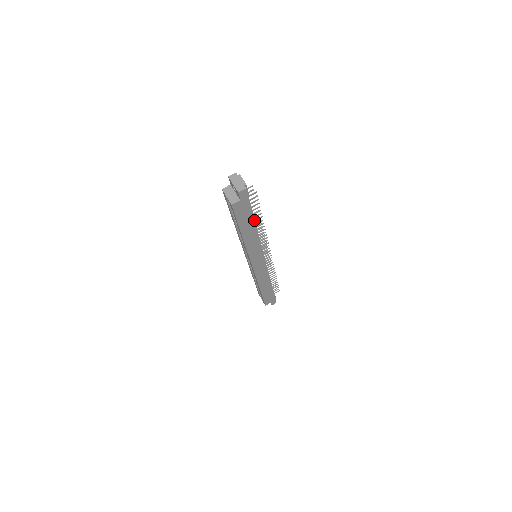
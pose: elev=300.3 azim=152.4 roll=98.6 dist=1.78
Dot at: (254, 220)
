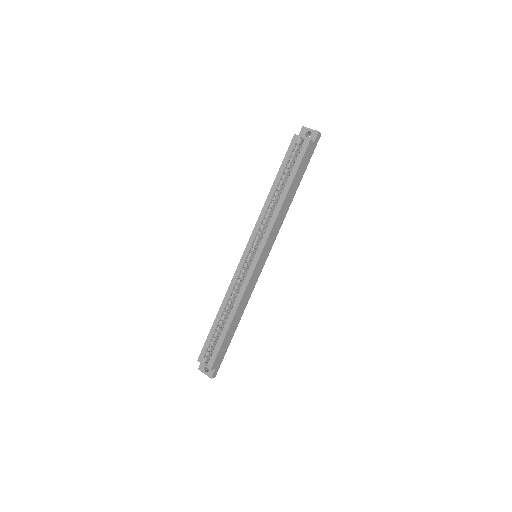
Dot at: occluded
